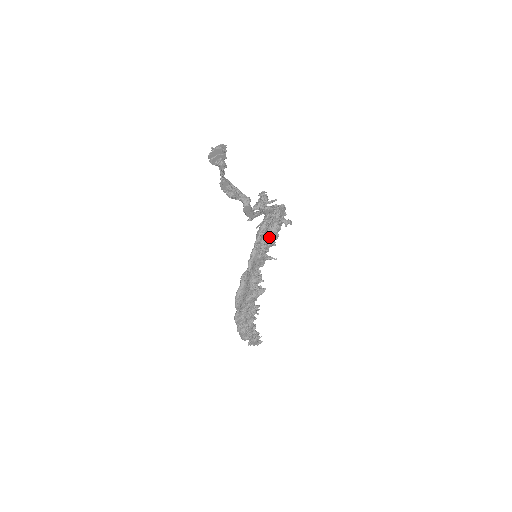
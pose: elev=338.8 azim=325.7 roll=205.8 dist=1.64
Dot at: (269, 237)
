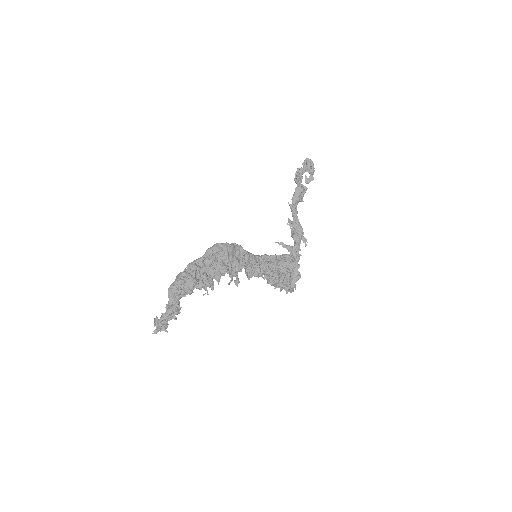
Dot at: (274, 267)
